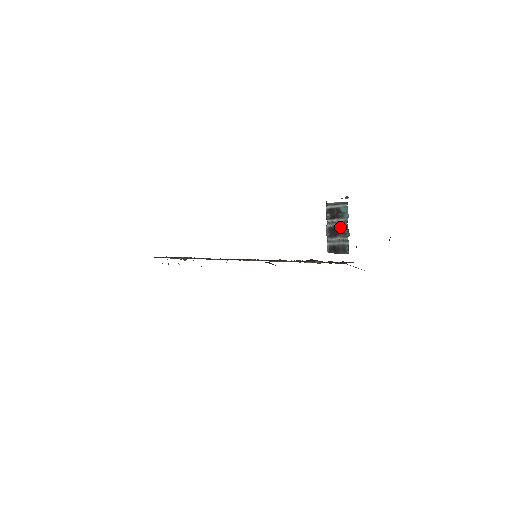
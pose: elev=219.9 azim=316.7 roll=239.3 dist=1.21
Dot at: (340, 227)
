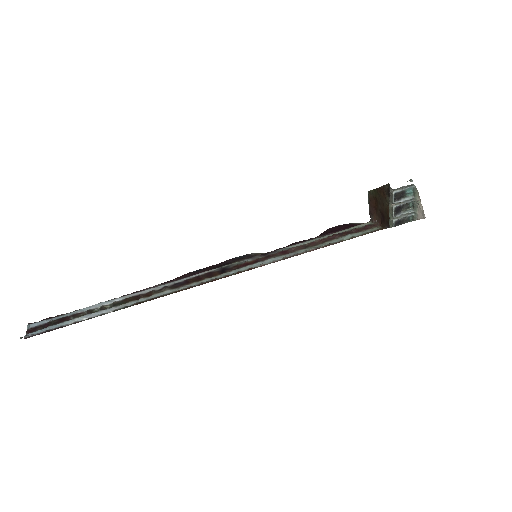
Dot at: (403, 204)
